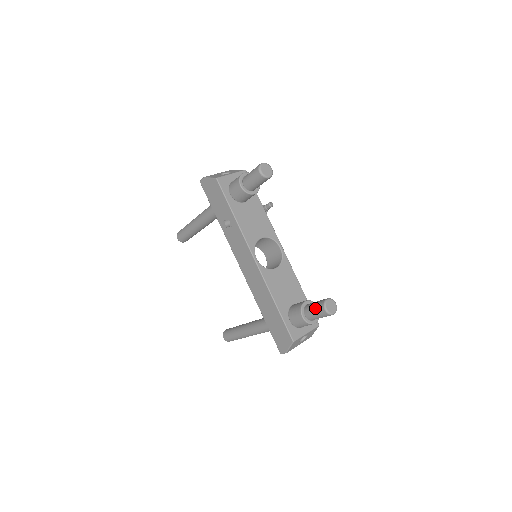
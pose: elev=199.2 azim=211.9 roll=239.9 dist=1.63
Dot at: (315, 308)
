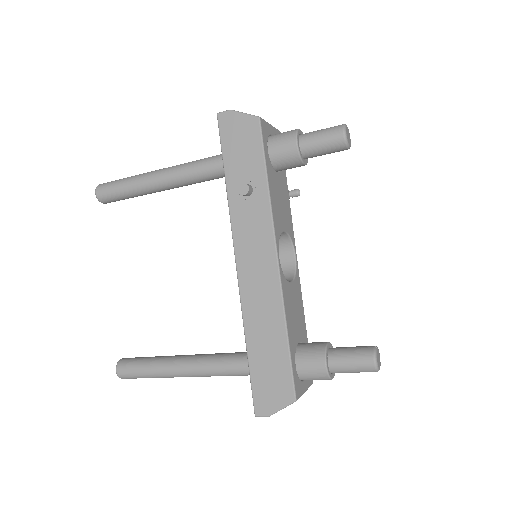
Dot at: (354, 356)
